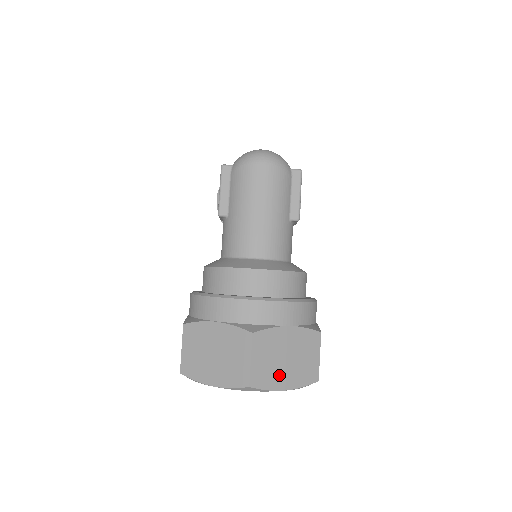
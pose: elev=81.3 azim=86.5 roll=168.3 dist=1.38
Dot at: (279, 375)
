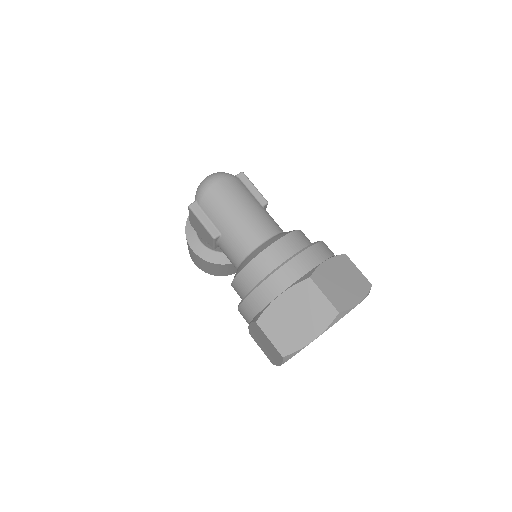
Dot at: (348, 295)
